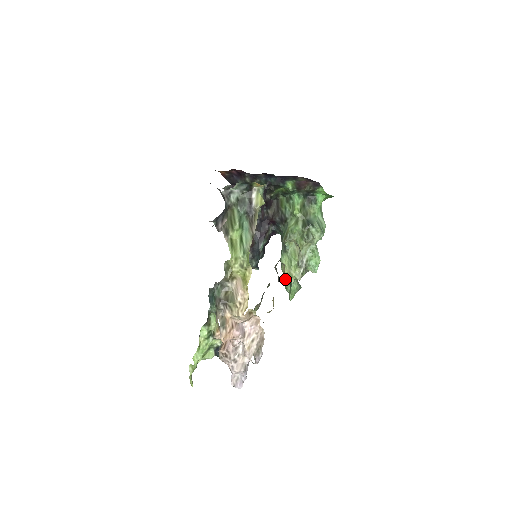
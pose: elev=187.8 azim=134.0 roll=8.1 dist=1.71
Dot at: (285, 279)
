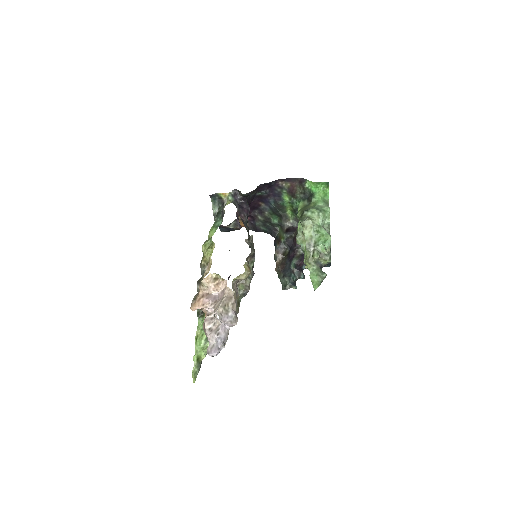
Dot at: occluded
